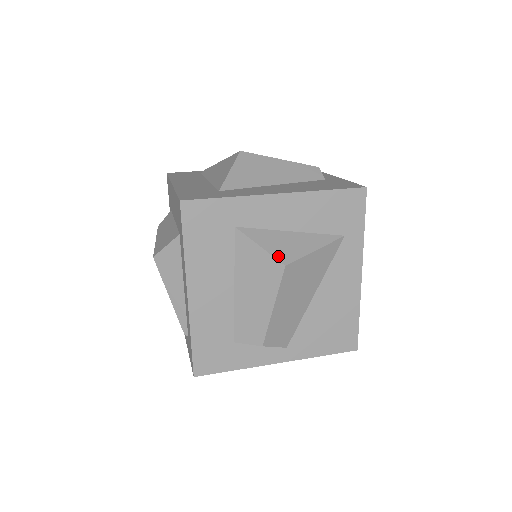
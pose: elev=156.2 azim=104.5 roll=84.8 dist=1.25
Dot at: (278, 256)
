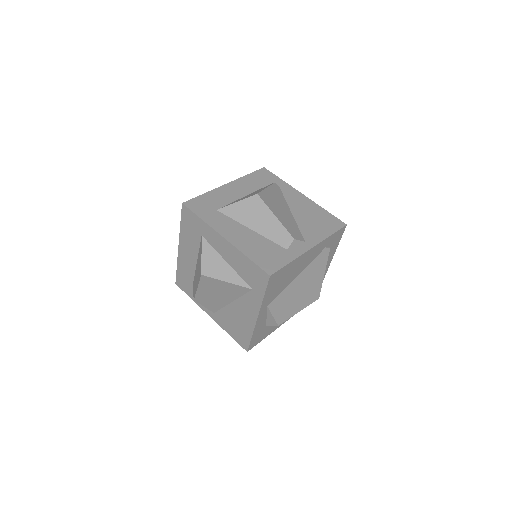
Dot at: (204, 267)
